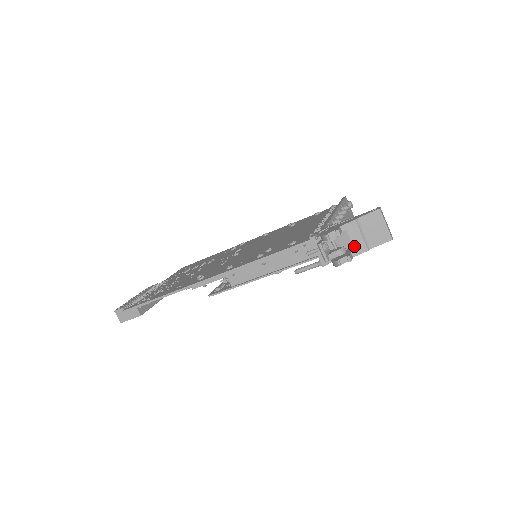
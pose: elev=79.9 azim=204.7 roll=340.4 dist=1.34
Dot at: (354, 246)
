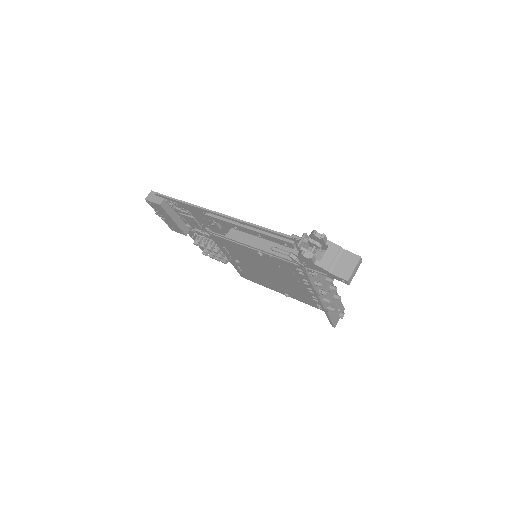
Dot at: (322, 259)
